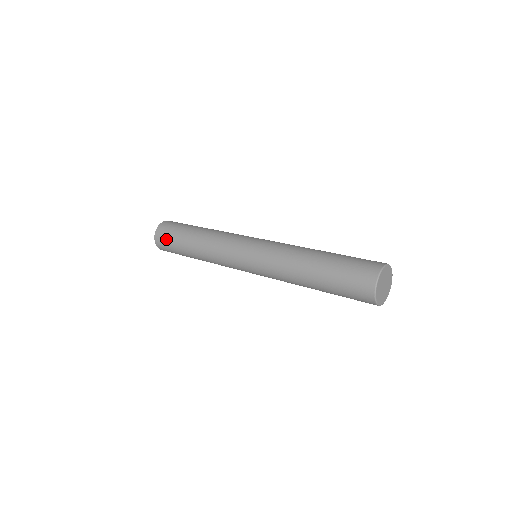
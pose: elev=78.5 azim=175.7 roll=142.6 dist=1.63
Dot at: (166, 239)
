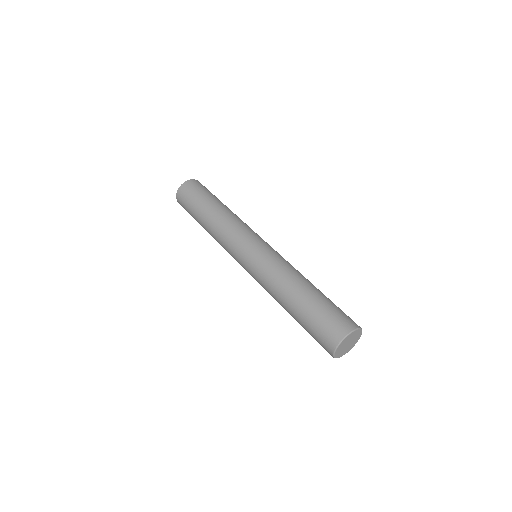
Dot at: (197, 188)
